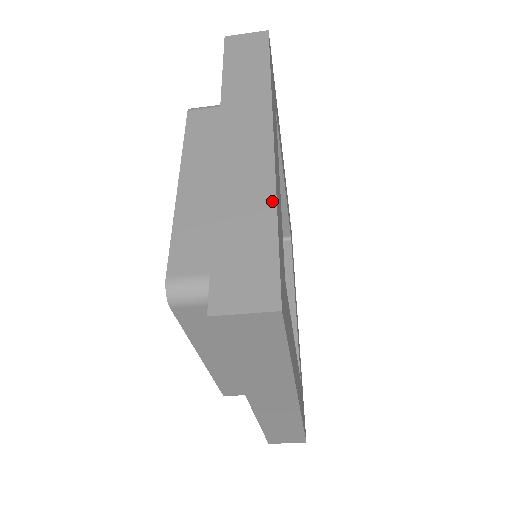
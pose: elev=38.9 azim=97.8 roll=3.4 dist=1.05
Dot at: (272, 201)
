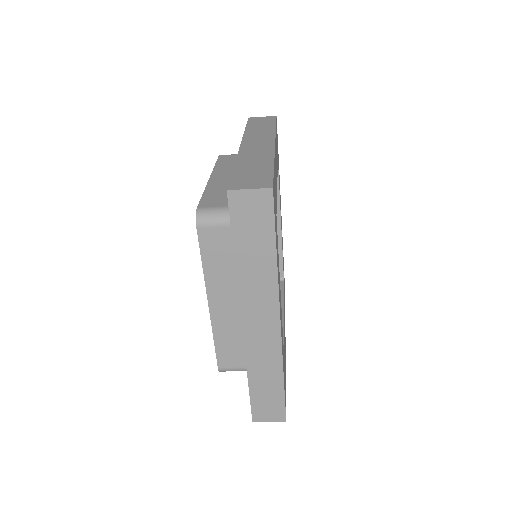
Dot at: (271, 160)
